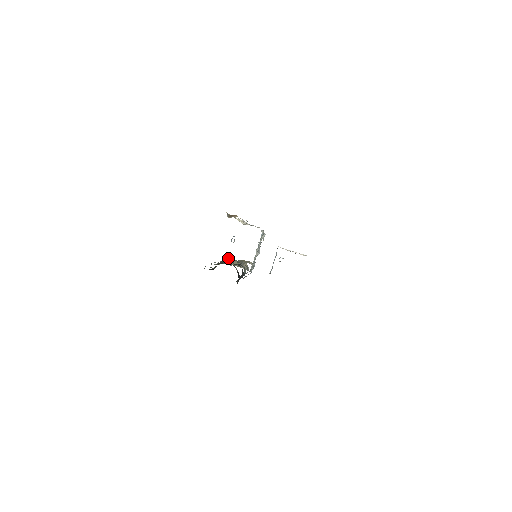
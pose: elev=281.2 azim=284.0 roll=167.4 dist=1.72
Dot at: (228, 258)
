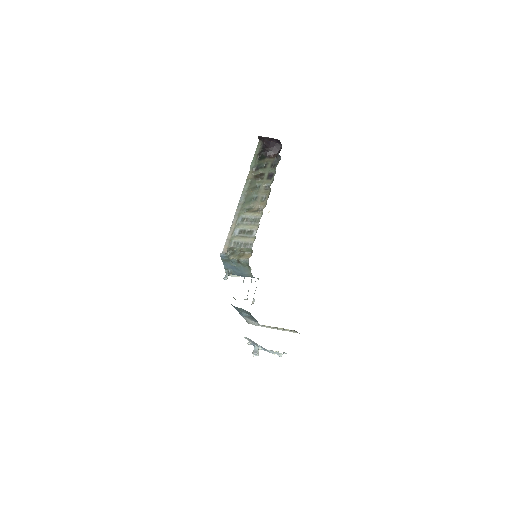
Dot at: (252, 200)
